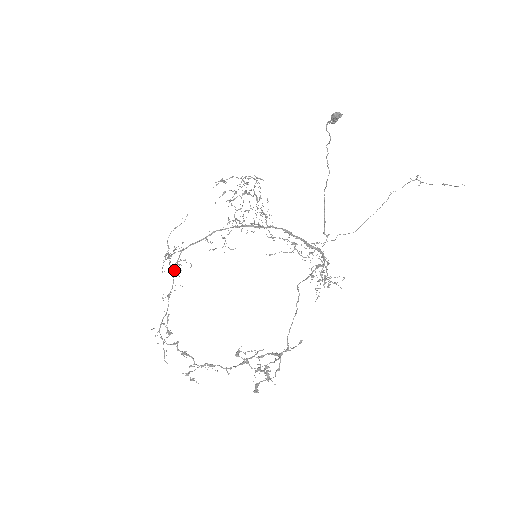
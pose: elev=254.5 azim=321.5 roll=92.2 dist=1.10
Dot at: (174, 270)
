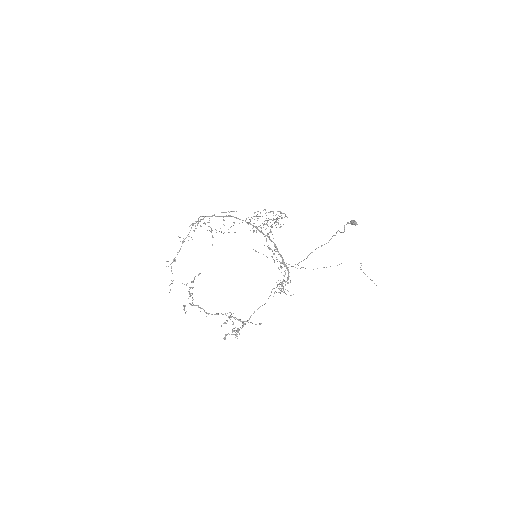
Dot at: (196, 228)
